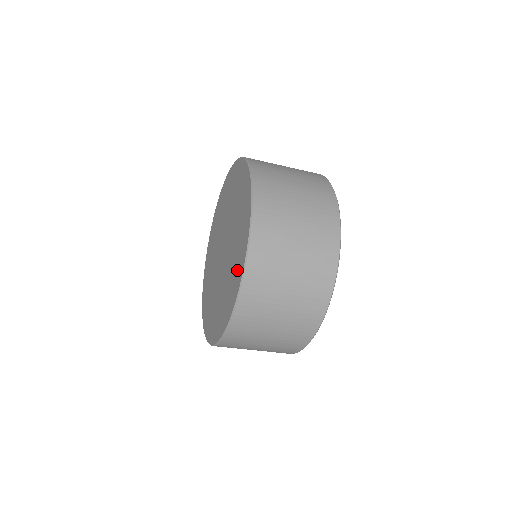
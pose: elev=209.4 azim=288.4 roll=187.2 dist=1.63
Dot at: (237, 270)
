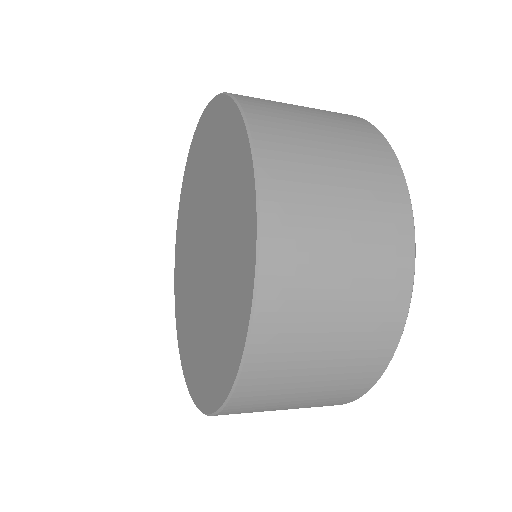
Dot at: (211, 378)
